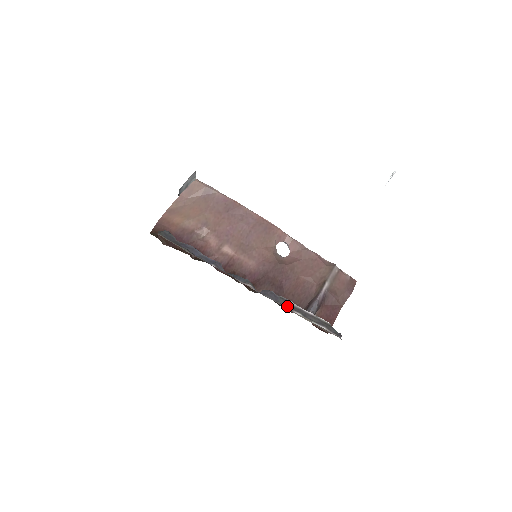
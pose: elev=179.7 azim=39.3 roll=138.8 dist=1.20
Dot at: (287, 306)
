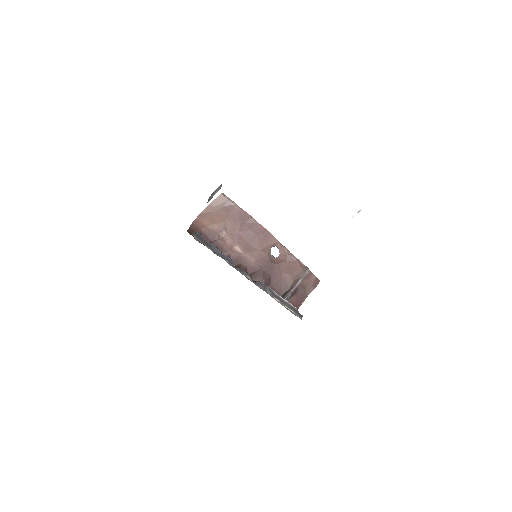
Dot at: (271, 294)
